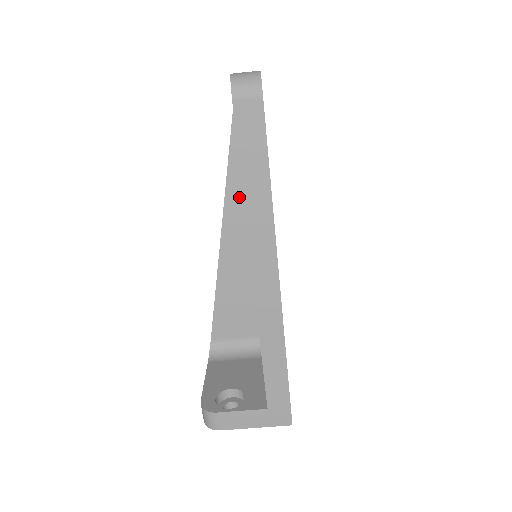
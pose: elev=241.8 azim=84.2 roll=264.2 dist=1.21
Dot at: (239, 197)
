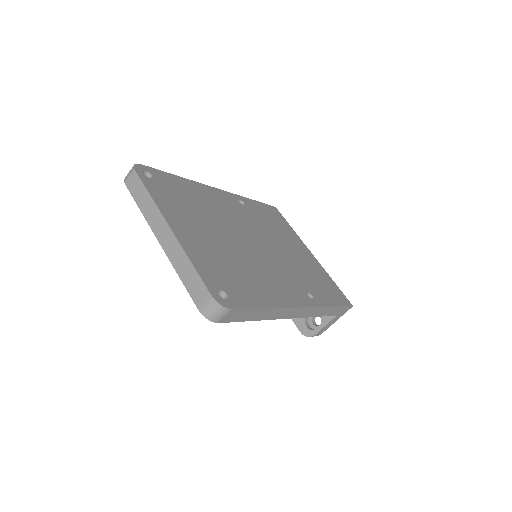
Dot at: occluded
